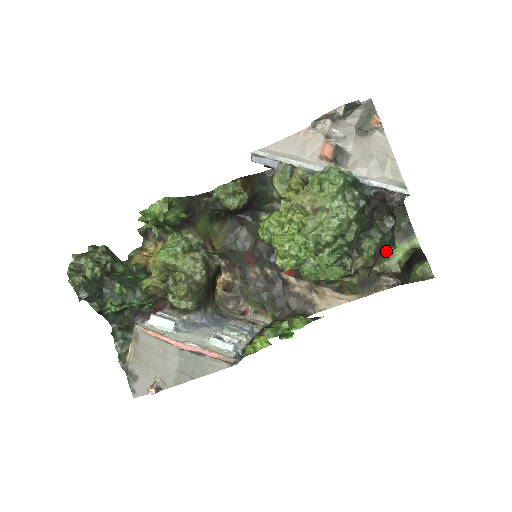
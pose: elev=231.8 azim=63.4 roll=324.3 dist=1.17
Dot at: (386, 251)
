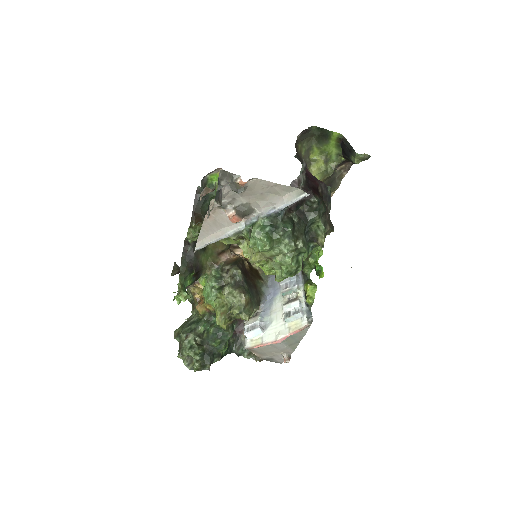
Dot at: (327, 200)
